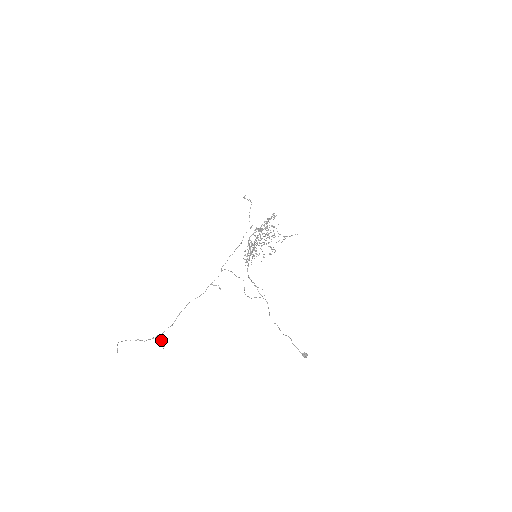
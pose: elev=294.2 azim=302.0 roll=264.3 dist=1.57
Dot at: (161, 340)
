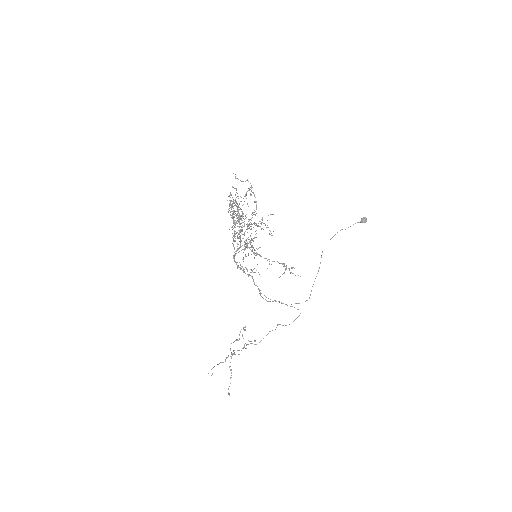
Dot at: occluded
